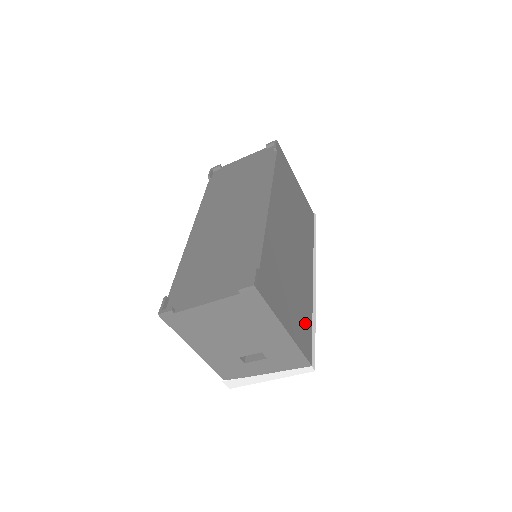
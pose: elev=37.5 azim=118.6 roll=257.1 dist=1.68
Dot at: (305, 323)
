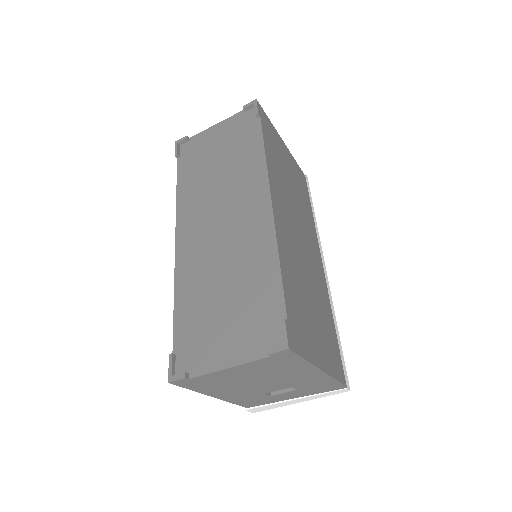
Dot at: (331, 338)
